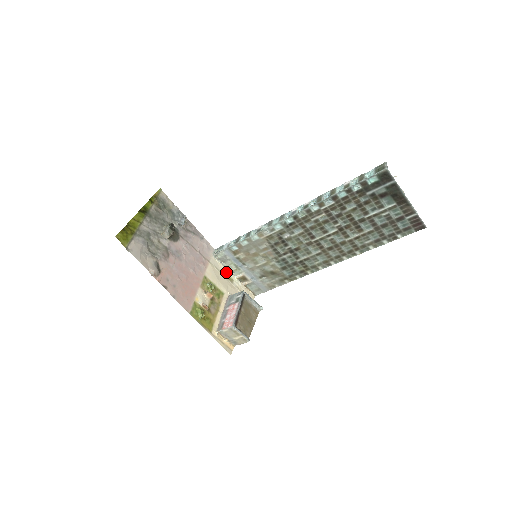
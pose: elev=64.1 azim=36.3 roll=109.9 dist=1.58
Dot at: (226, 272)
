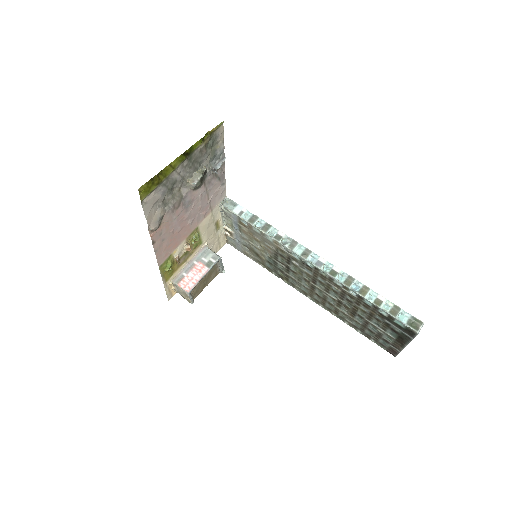
Dot at: (219, 221)
